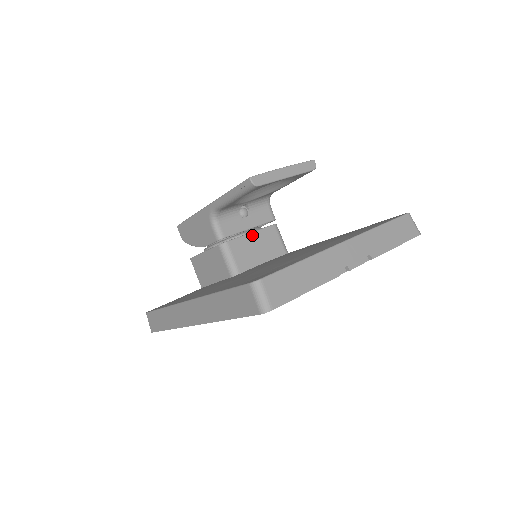
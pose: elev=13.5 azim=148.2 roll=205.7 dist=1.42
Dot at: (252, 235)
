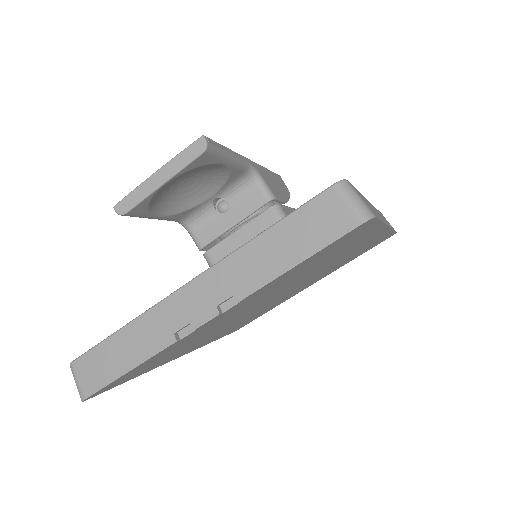
Dot at: (238, 233)
